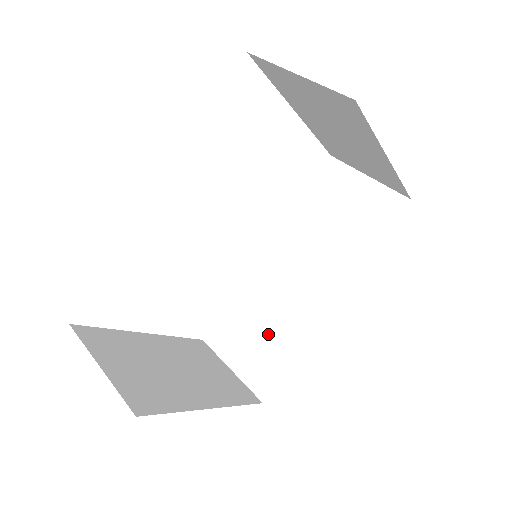
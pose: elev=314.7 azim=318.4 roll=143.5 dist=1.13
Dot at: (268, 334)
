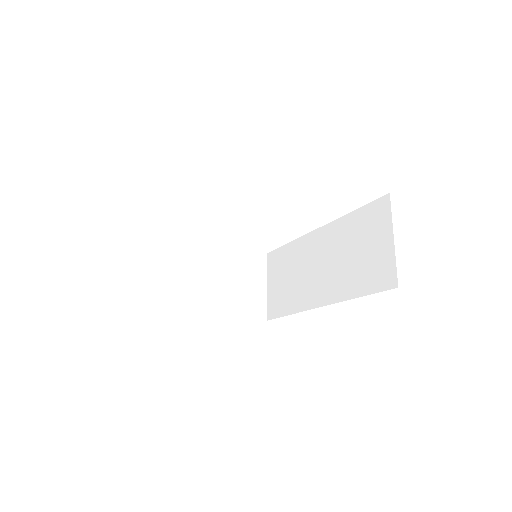
Dot at: (288, 286)
